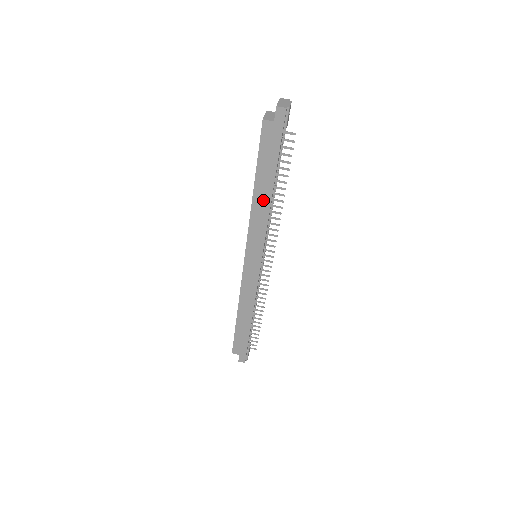
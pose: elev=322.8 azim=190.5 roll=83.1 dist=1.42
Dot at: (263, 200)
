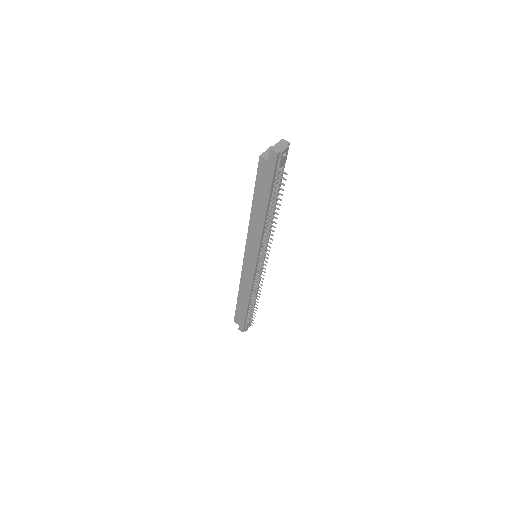
Dot at: (259, 217)
